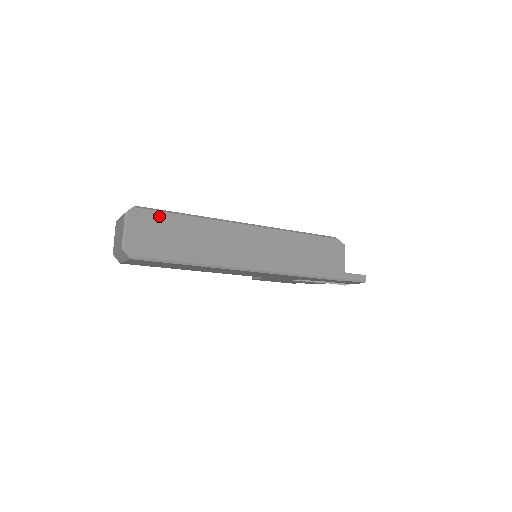
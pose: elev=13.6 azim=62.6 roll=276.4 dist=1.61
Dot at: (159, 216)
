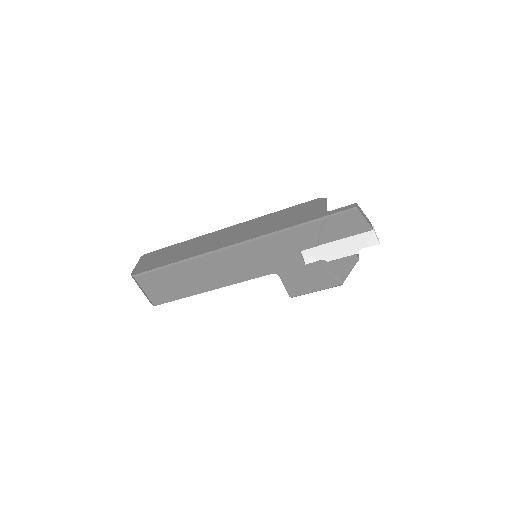
Dot at: (160, 251)
